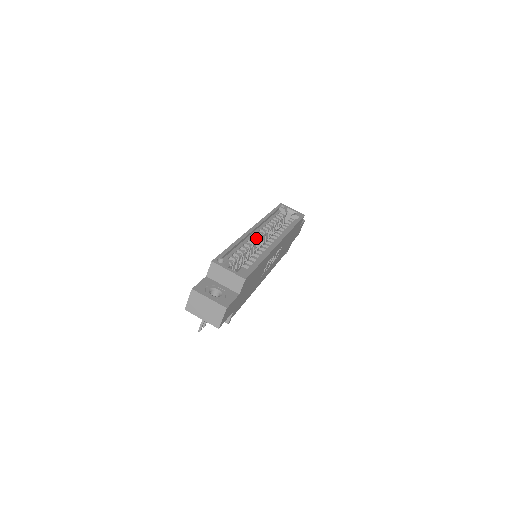
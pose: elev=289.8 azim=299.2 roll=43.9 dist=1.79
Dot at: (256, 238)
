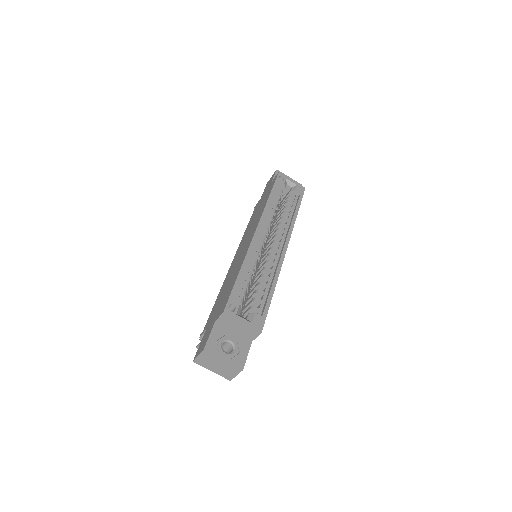
Dot at: (261, 246)
